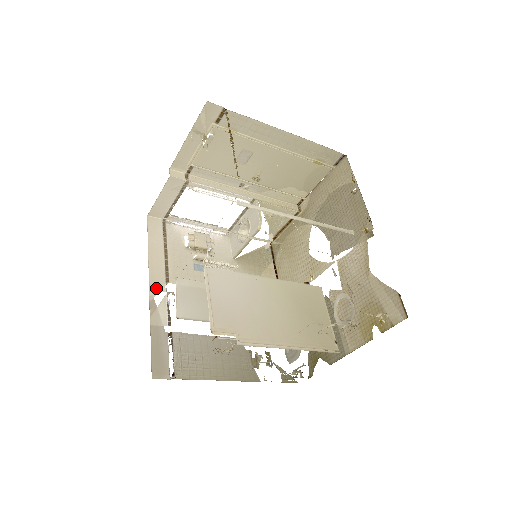
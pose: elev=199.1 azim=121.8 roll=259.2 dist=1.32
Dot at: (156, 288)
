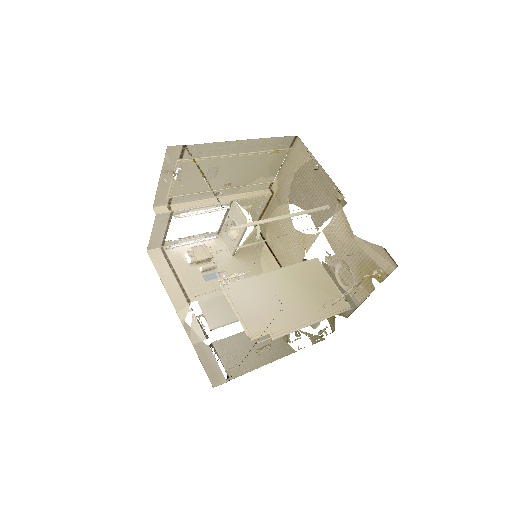
Dot at: (183, 312)
